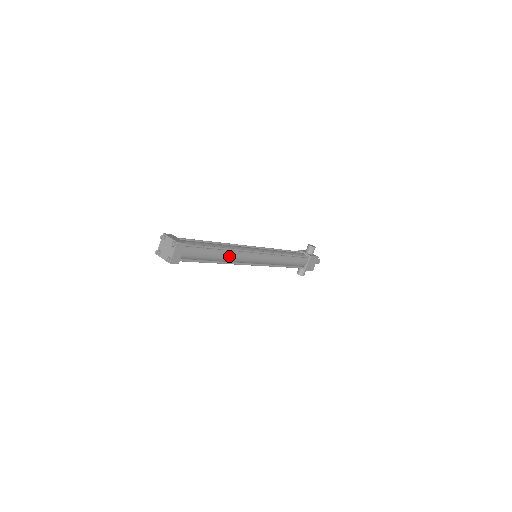
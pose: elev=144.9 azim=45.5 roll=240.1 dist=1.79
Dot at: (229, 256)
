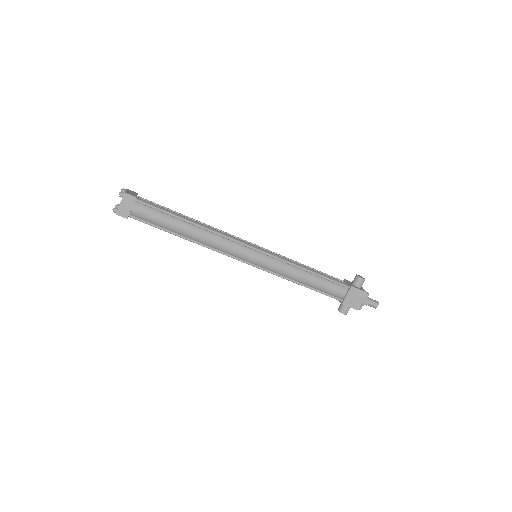
Dot at: (203, 236)
